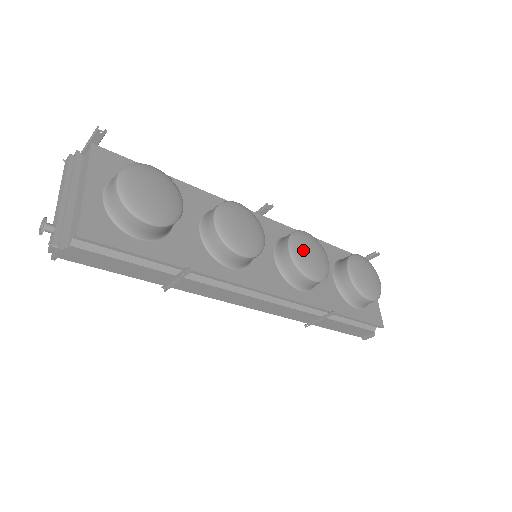
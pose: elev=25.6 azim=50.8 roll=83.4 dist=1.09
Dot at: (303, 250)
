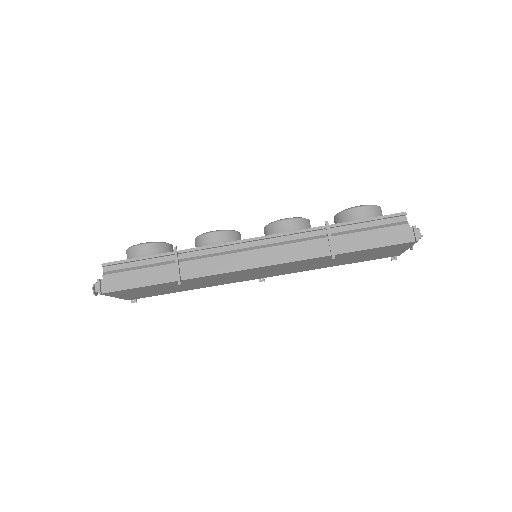
Dot at: occluded
